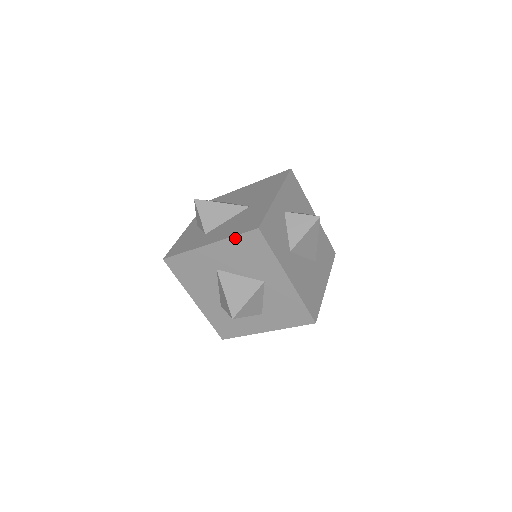
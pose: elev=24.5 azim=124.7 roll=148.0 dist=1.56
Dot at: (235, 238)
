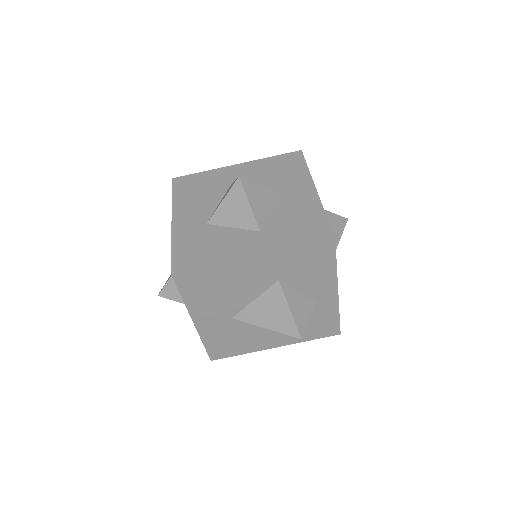
Dot at: (272, 158)
